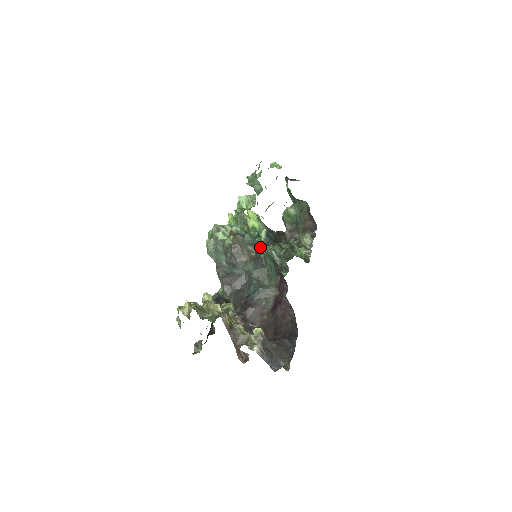
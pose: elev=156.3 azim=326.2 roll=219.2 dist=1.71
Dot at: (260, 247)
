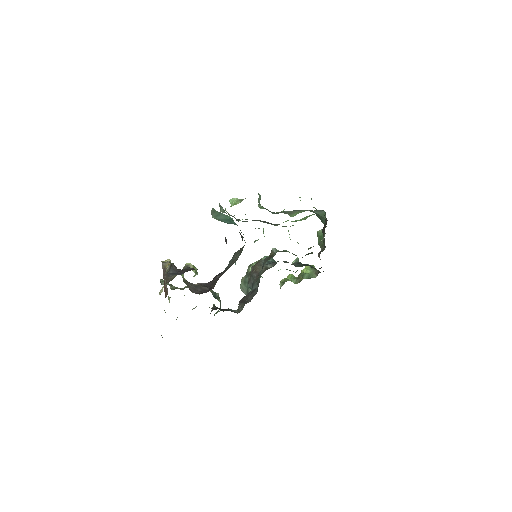
Dot at: (222, 214)
